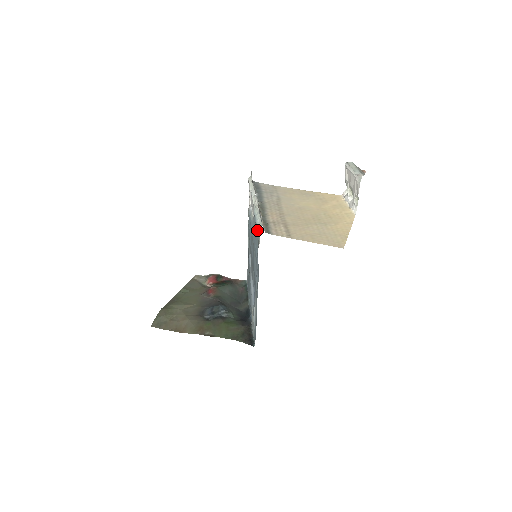
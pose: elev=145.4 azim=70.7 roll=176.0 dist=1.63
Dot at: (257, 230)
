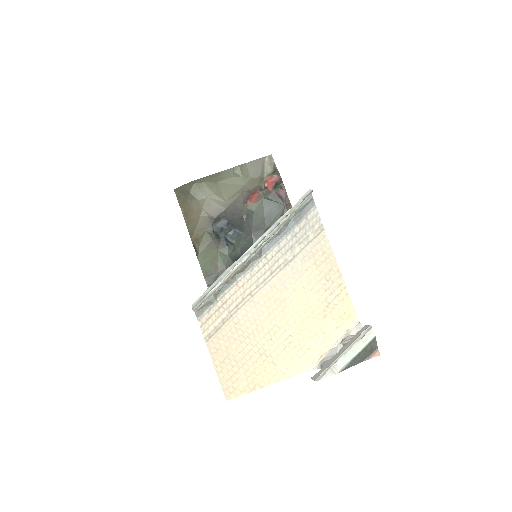
Dot at: occluded
